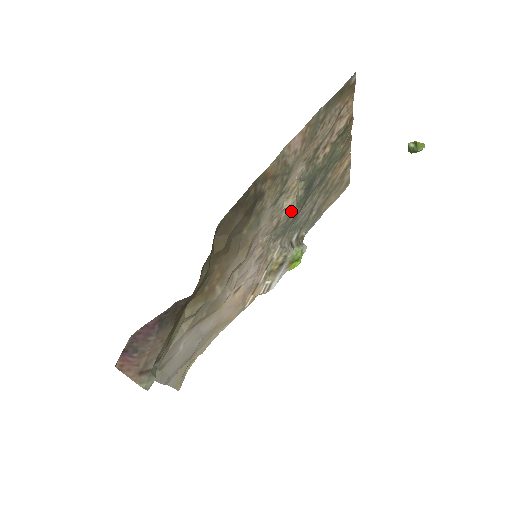
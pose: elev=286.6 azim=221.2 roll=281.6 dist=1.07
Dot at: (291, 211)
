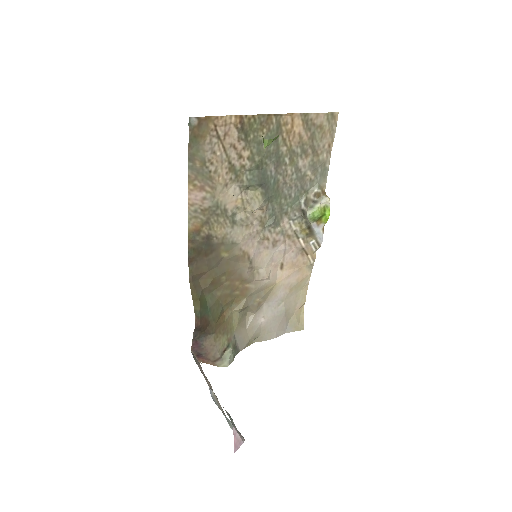
Dot at: (264, 207)
